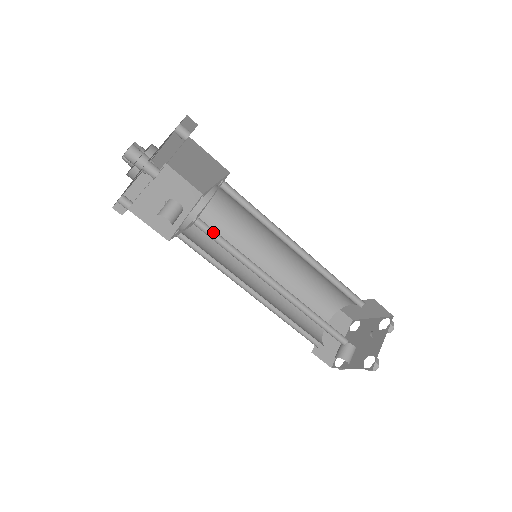
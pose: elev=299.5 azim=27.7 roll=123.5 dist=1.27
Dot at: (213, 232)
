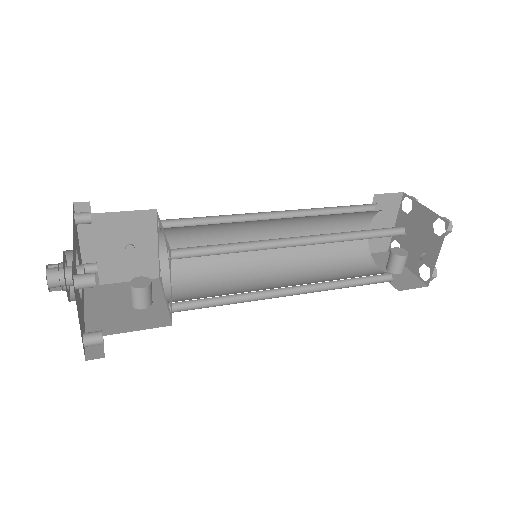
Dot at: occluded
